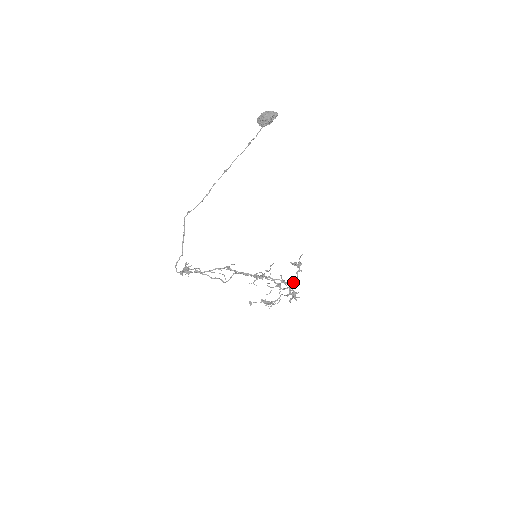
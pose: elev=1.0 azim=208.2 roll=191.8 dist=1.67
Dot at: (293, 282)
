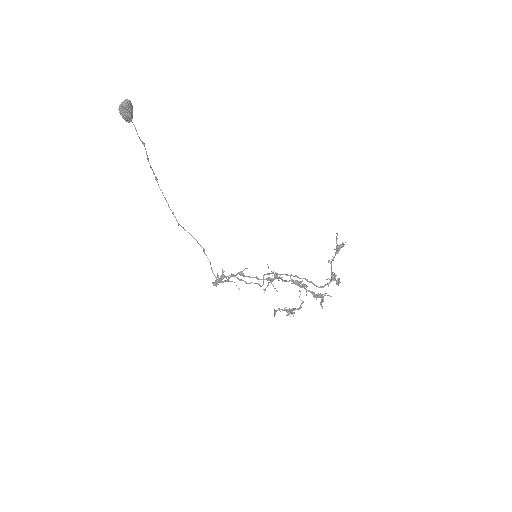
Dot at: occluded
